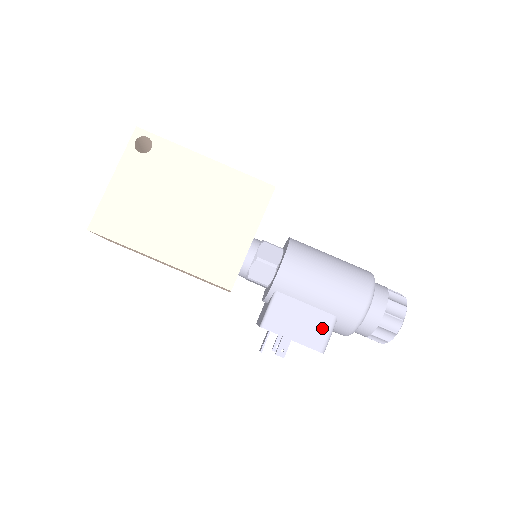
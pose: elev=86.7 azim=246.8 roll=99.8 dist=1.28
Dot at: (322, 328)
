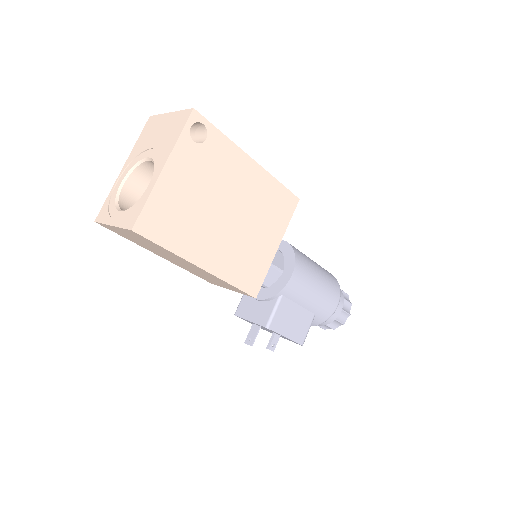
Dot at: (306, 325)
